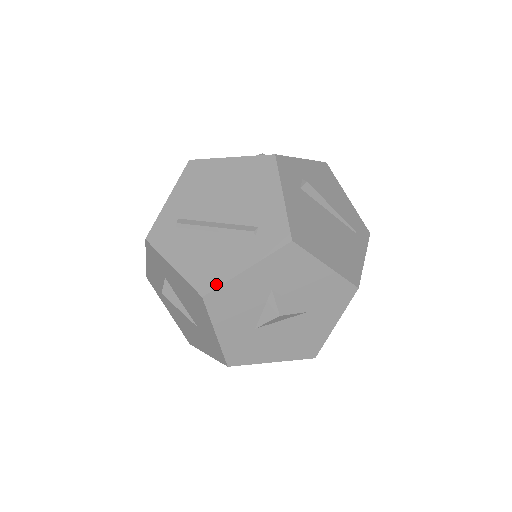
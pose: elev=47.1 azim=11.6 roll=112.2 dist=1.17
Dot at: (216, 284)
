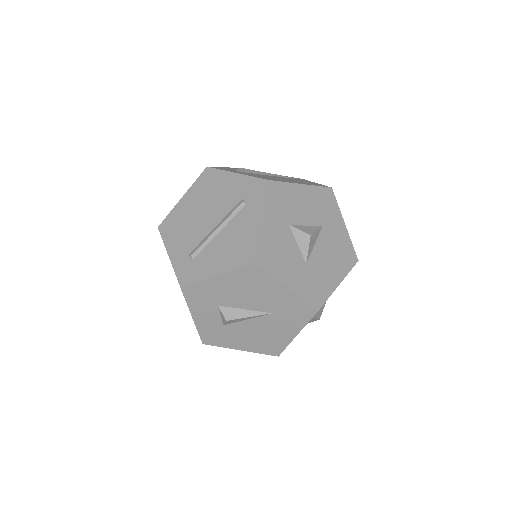
Dot at: (255, 247)
